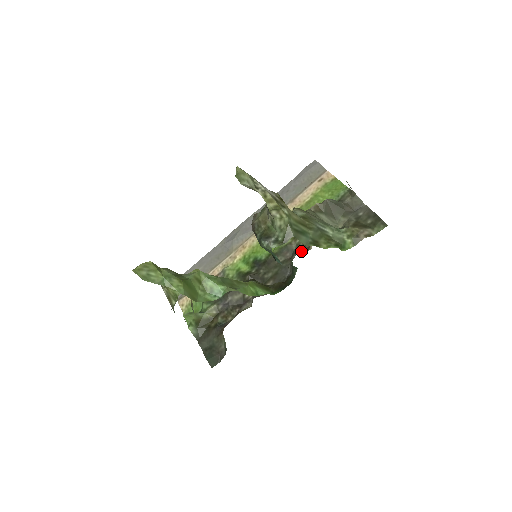
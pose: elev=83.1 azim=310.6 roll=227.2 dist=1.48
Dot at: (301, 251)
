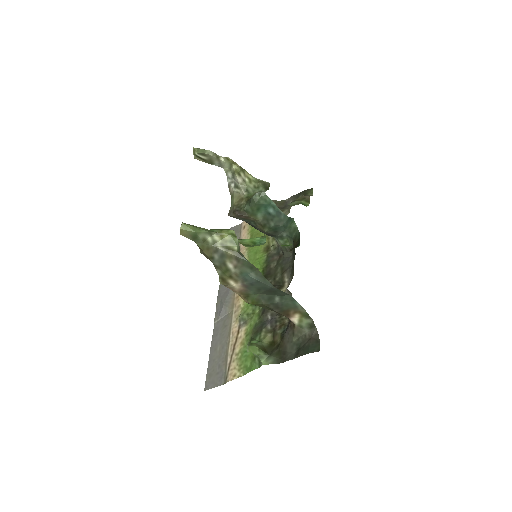
Dot at: occluded
